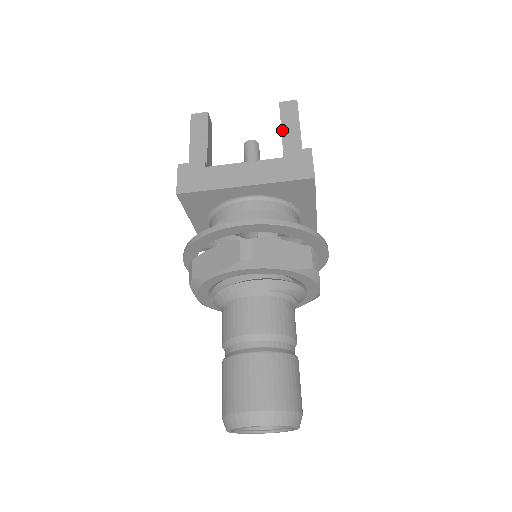
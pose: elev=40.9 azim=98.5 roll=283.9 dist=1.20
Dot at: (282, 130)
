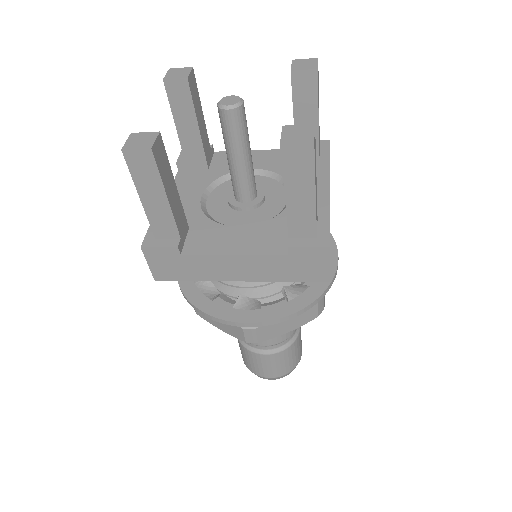
Dot at: (286, 198)
